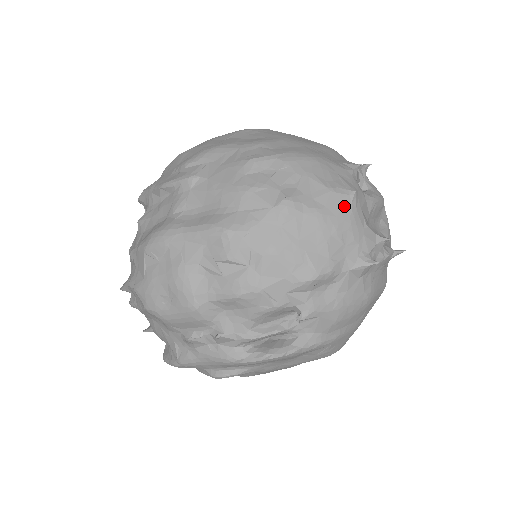
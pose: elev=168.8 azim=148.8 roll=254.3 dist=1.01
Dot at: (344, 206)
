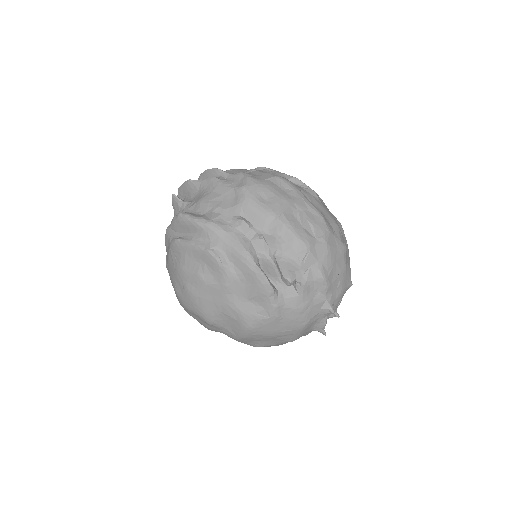
Dot at: (348, 281)
